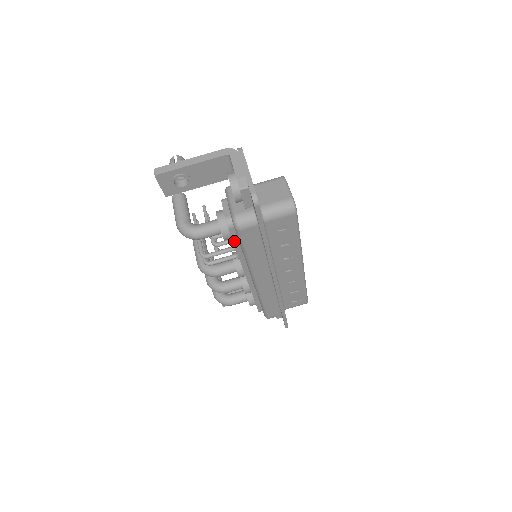
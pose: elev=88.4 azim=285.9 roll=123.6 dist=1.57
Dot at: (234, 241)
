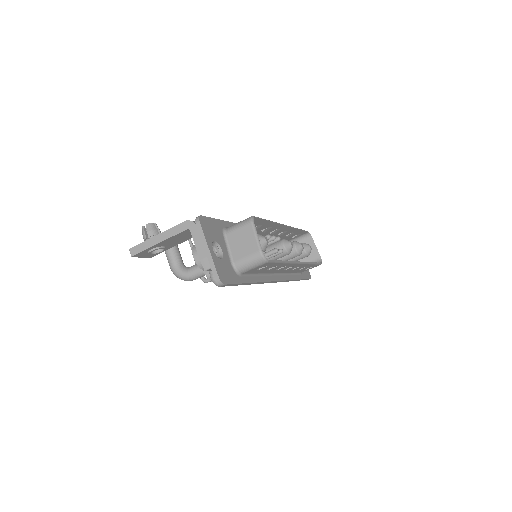
Dot at: occluded
